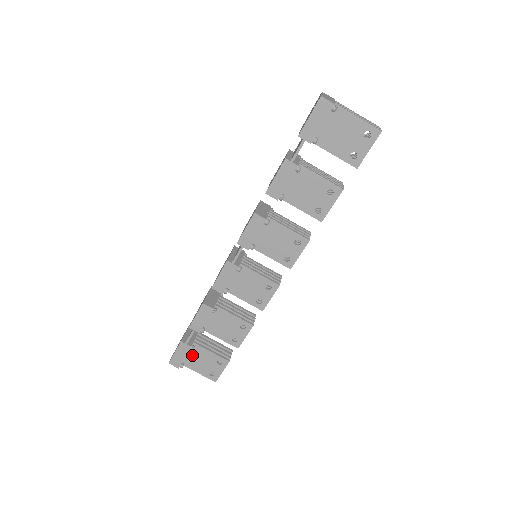
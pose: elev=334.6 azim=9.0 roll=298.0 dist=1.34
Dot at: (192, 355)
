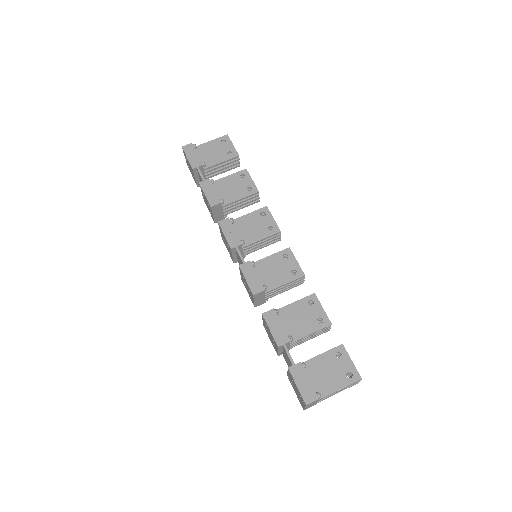
Dot at: (314, 378)
